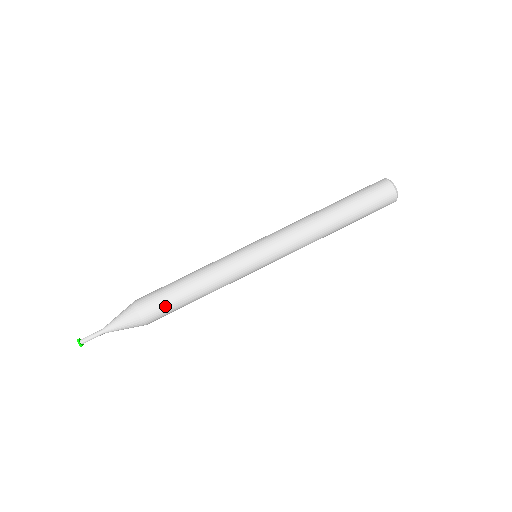
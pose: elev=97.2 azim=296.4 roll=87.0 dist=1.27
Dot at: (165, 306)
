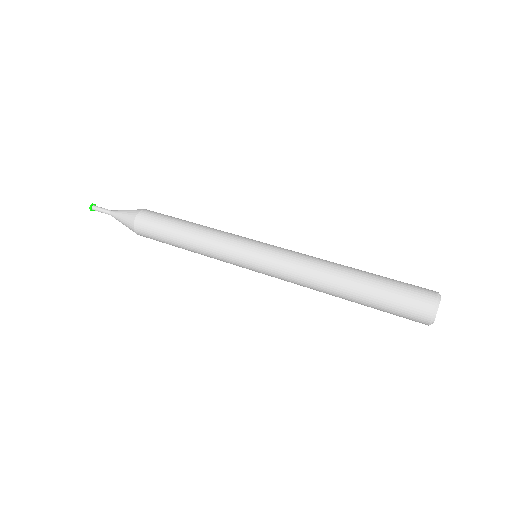
Dot at: (160, 219)
